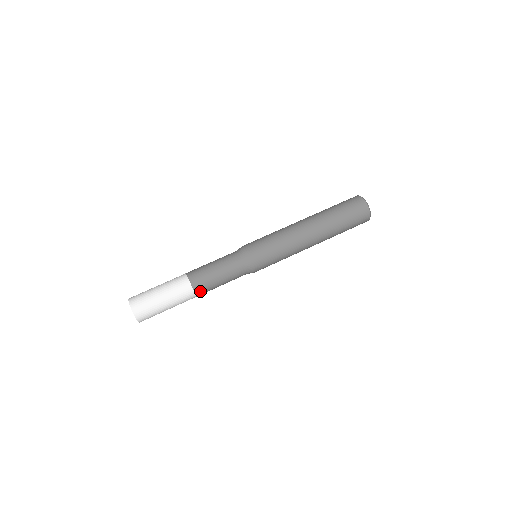
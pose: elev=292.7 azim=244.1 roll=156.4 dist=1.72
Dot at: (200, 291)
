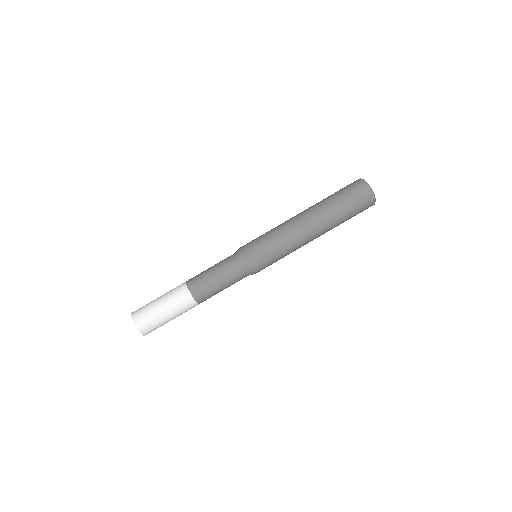
Dot at: (201, 299)
